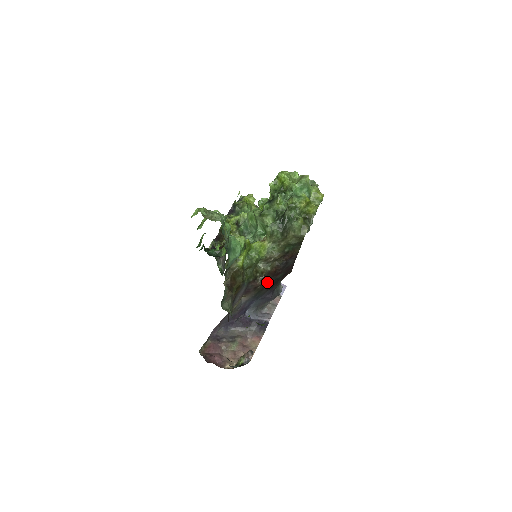
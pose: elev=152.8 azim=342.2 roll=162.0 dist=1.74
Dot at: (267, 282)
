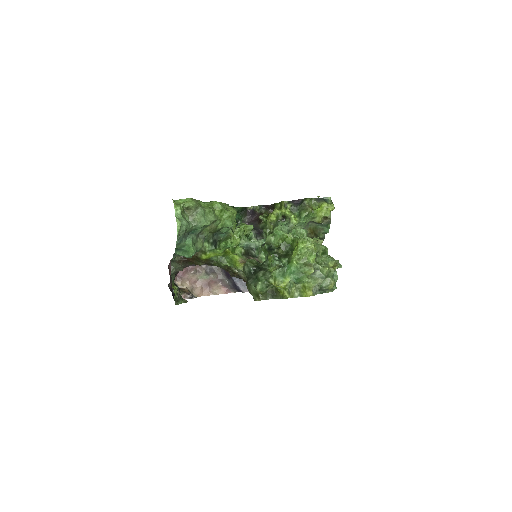
Dot at: occluded
